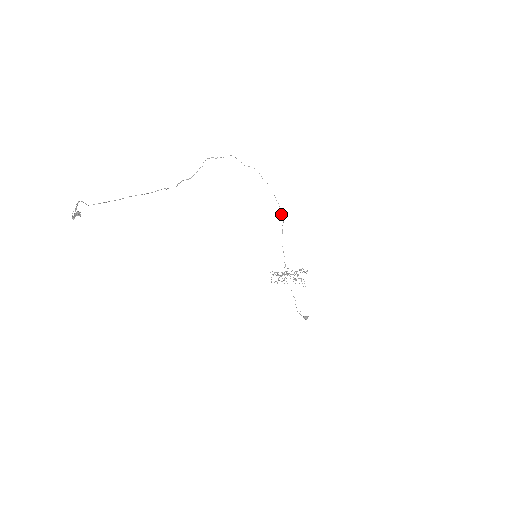
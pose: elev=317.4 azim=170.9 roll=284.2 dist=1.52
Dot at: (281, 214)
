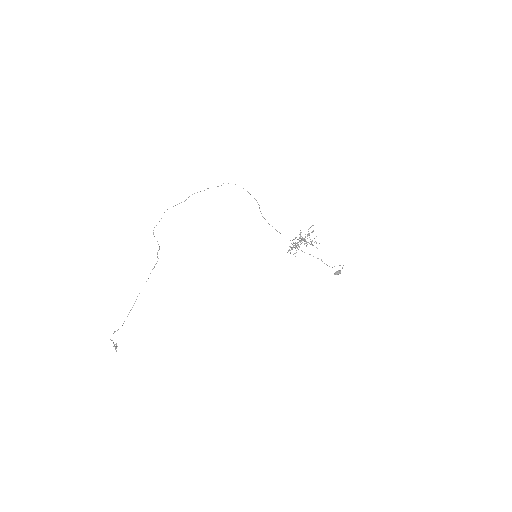
Dot at: occluded
